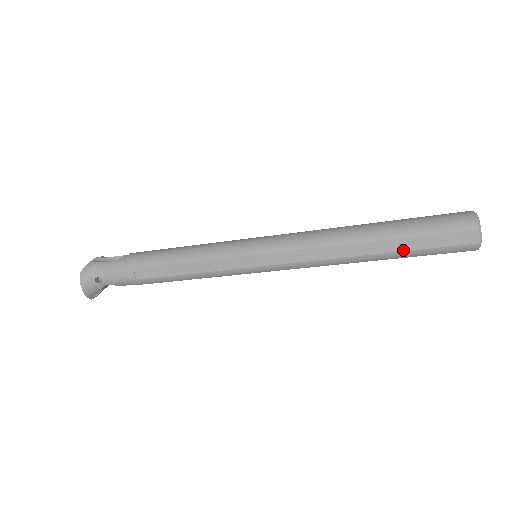
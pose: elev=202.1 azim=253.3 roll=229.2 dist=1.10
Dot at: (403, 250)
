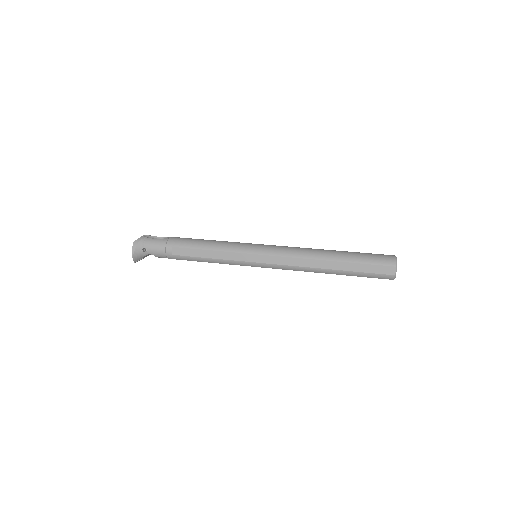
Dot at: (349, 270)
